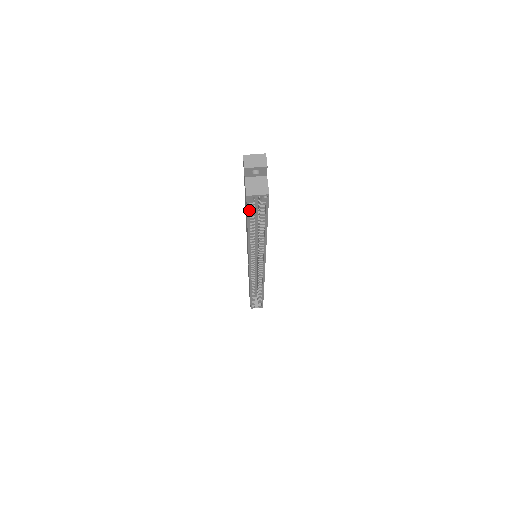
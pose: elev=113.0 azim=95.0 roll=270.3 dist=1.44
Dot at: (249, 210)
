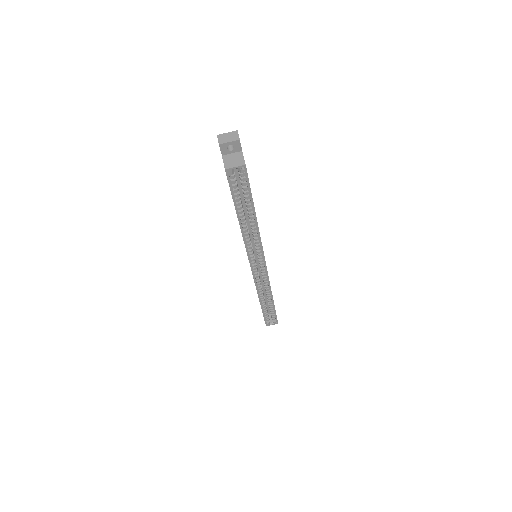
Dot at: (232, 188)
